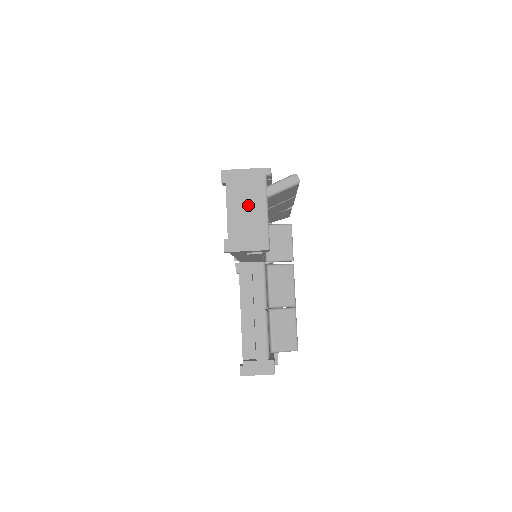
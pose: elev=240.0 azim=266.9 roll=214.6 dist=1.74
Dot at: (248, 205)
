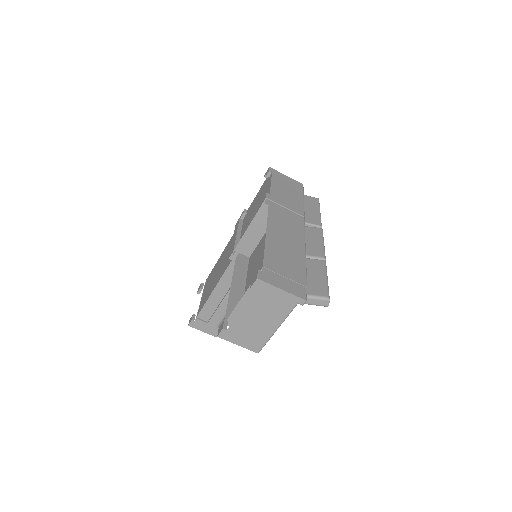
Dot at: (263, 317)
